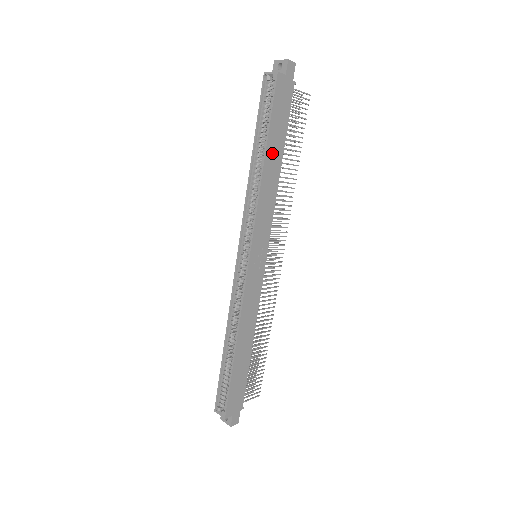
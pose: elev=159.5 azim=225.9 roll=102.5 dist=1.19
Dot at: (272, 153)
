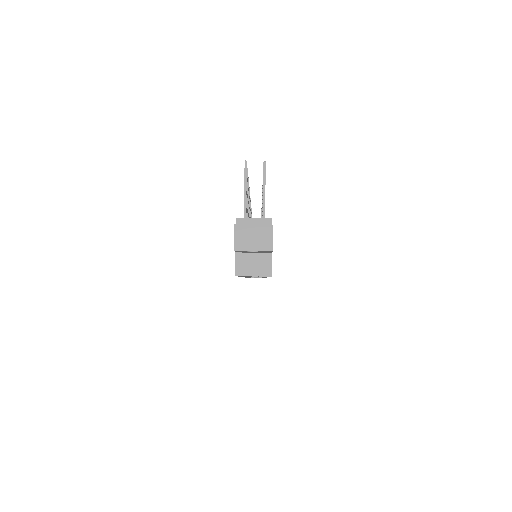
Dot at: occluded
